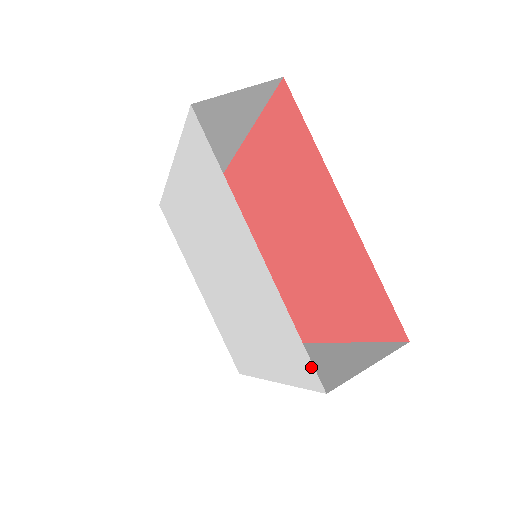
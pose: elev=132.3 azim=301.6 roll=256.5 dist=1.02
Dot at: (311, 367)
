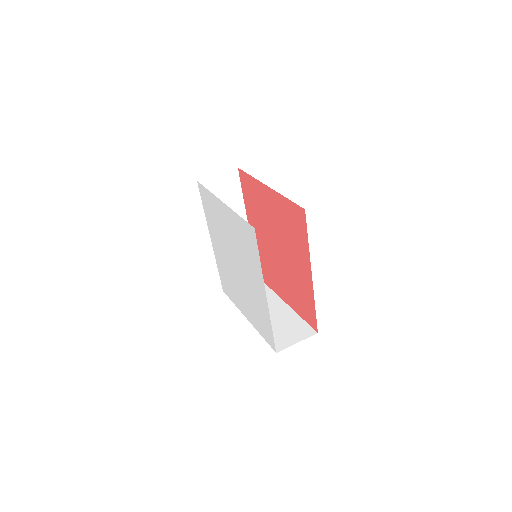
Dot at: (248, 226)
